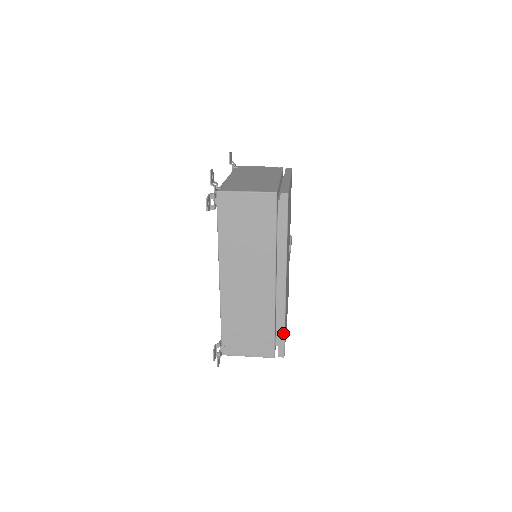
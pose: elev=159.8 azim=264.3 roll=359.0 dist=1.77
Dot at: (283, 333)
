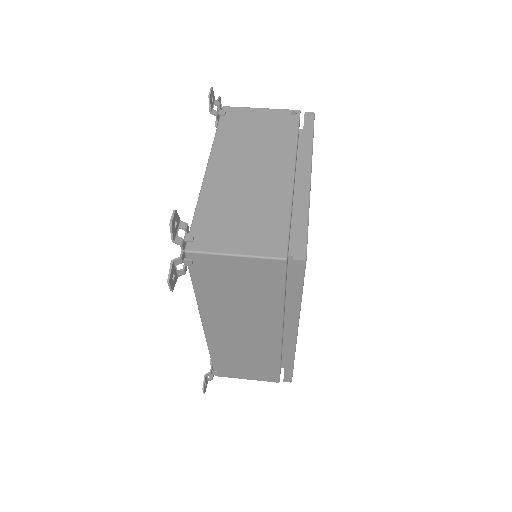
Dot at: (291, 369)
